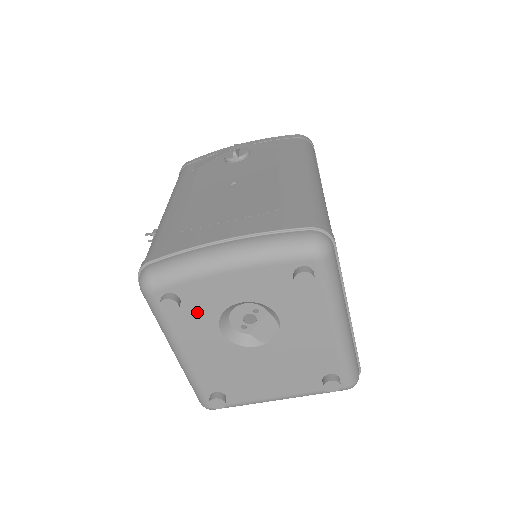
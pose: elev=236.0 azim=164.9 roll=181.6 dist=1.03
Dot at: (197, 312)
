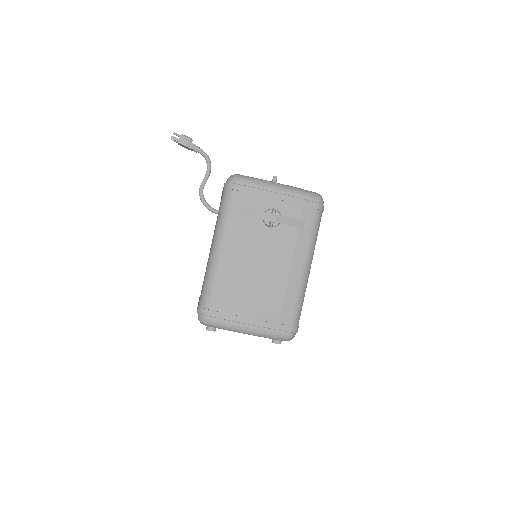
Dot at: occluded
